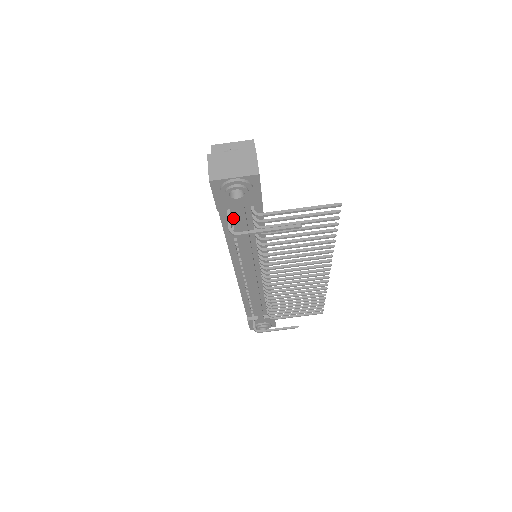
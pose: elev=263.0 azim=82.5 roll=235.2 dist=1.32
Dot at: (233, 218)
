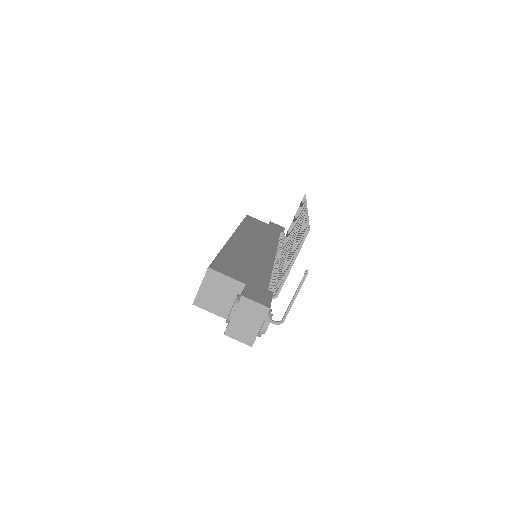
Dot at: occluded
